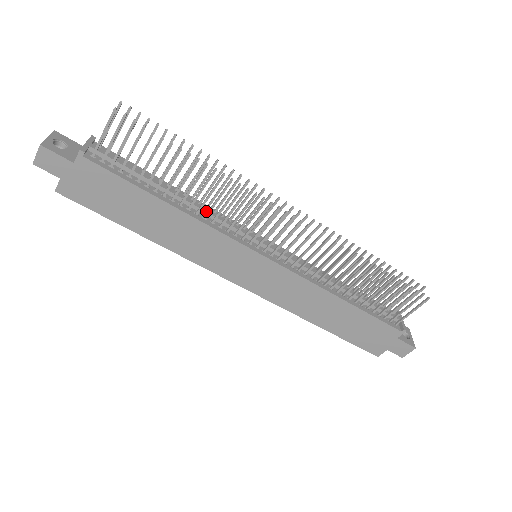
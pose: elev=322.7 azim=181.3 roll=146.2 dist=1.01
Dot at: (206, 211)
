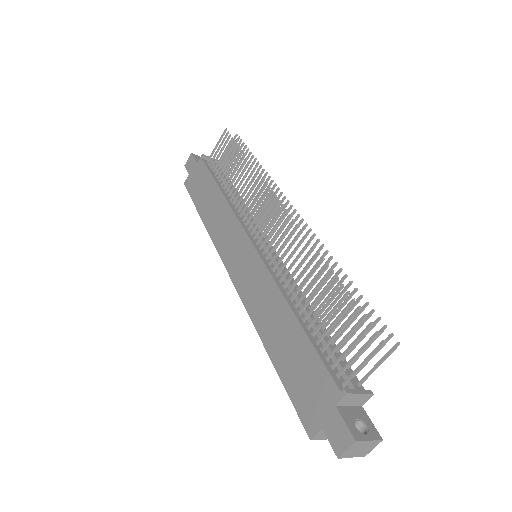
Dot at: occluded
